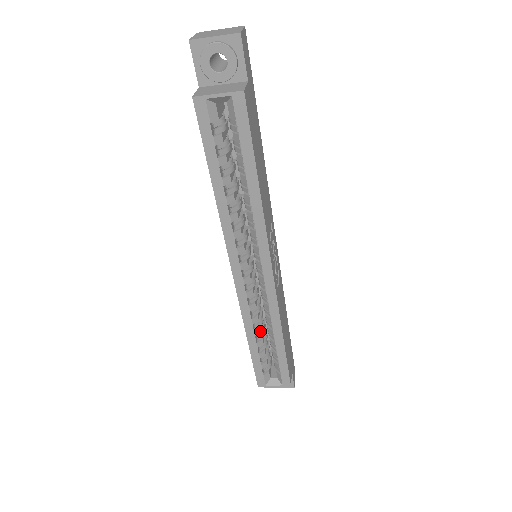
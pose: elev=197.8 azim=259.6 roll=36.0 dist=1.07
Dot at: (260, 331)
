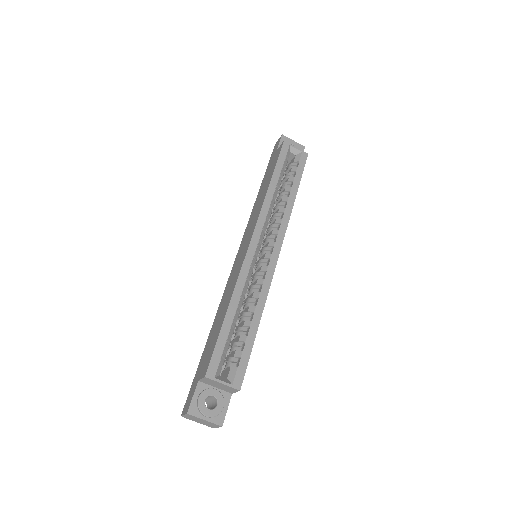
Dot at: occluded
